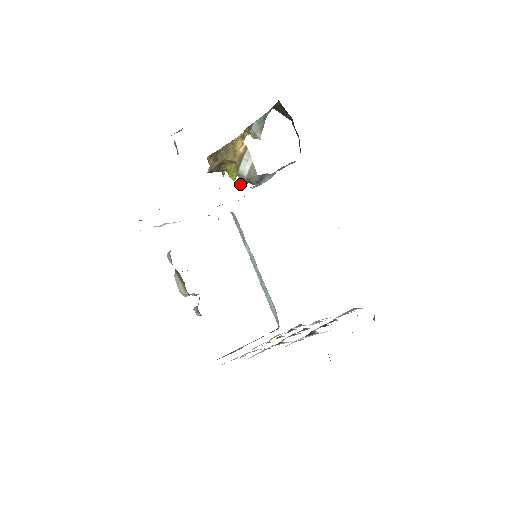
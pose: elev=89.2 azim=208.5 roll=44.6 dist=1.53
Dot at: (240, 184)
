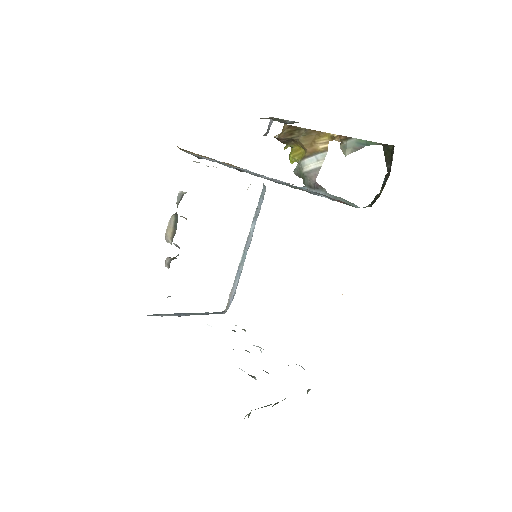
Dot at: (293, 171)
